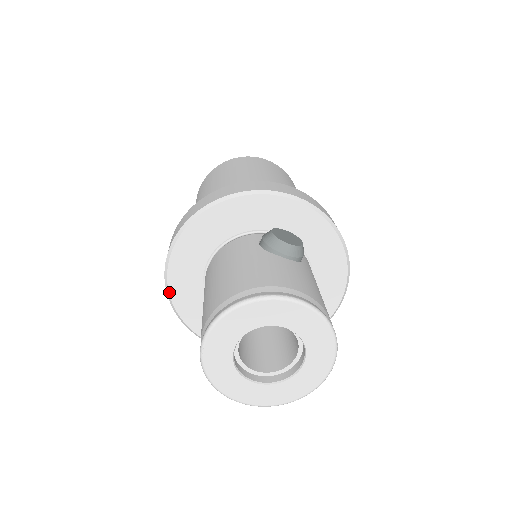
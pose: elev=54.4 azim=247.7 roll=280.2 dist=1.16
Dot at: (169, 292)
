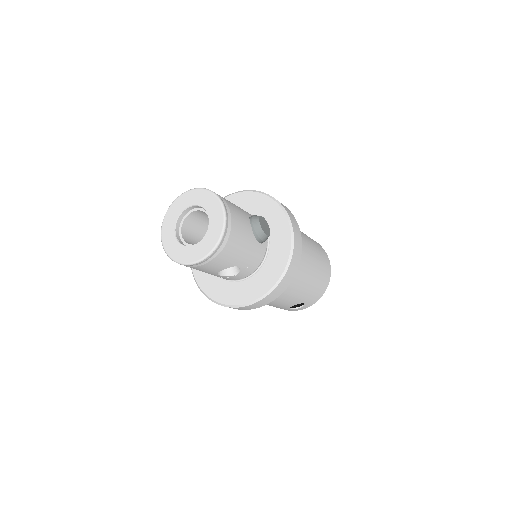
Dot at: occluded
